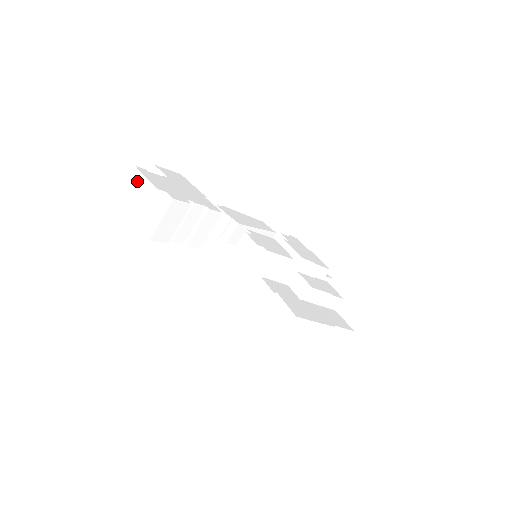
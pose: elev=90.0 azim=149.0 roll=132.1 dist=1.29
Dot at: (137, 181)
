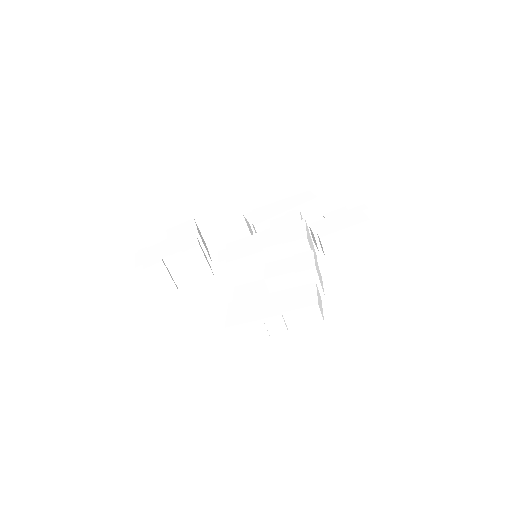
Dot at: occluded
